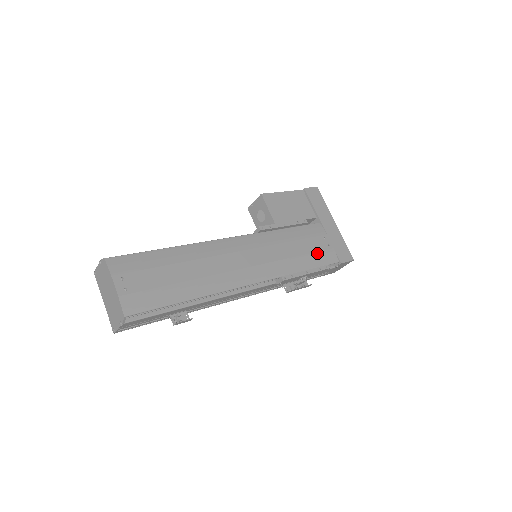
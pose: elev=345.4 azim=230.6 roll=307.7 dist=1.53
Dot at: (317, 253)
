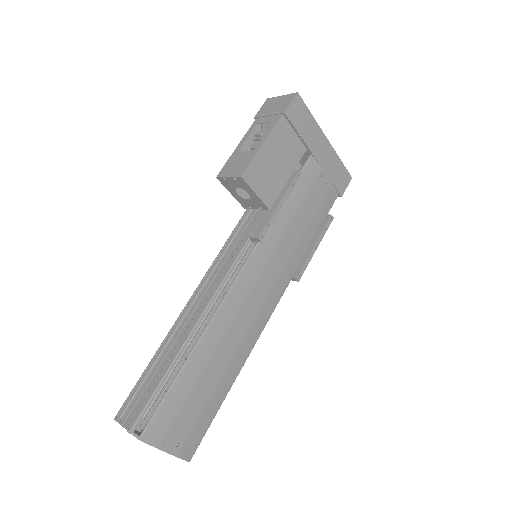
Dot at: (318, 208)
